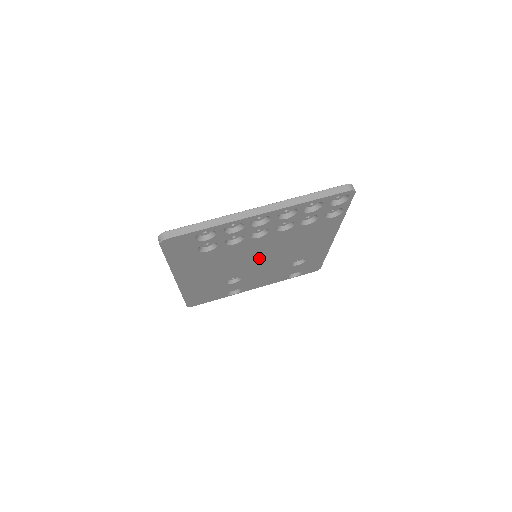
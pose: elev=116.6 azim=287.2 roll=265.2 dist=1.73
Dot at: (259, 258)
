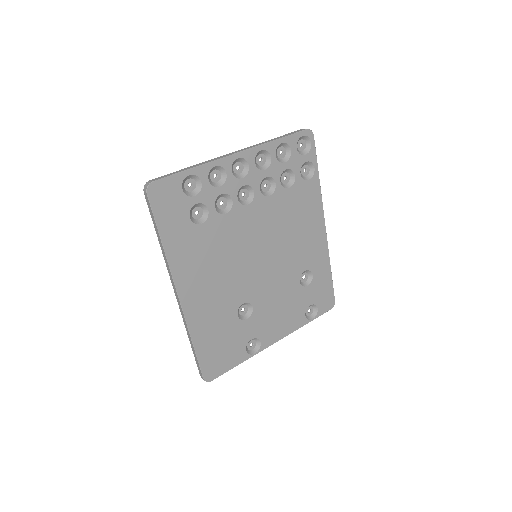
Dot at: (260, 257)
